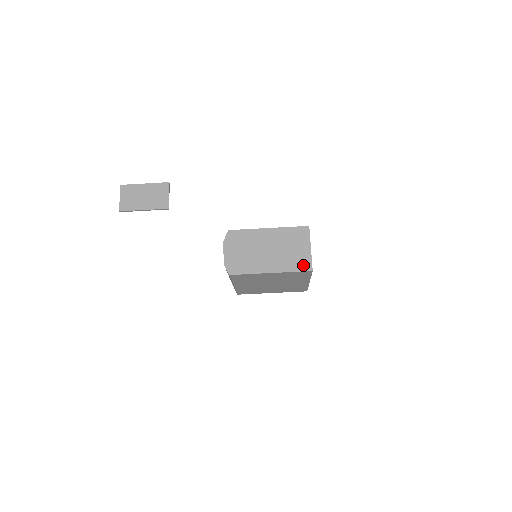
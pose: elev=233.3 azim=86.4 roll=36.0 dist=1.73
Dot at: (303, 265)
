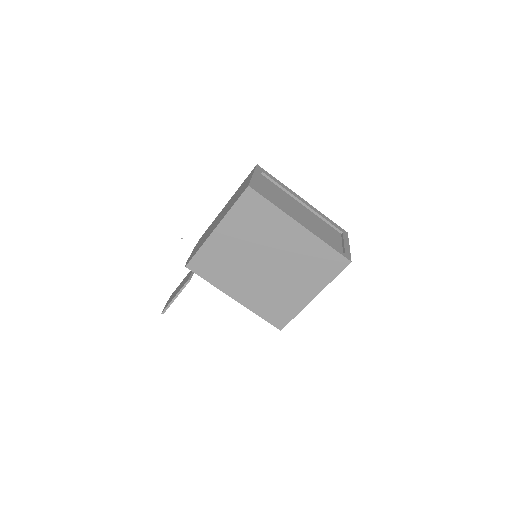
Dot at: (242, 192)
